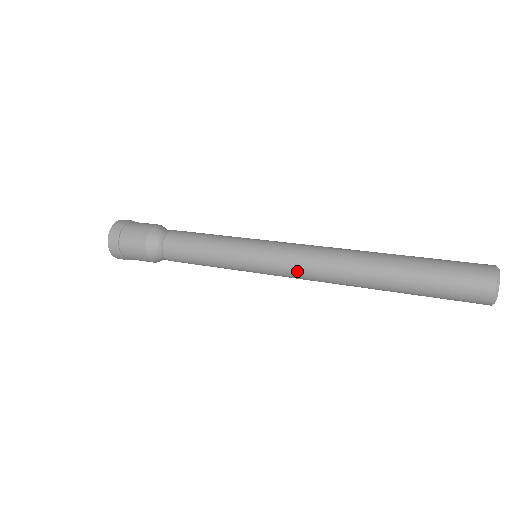
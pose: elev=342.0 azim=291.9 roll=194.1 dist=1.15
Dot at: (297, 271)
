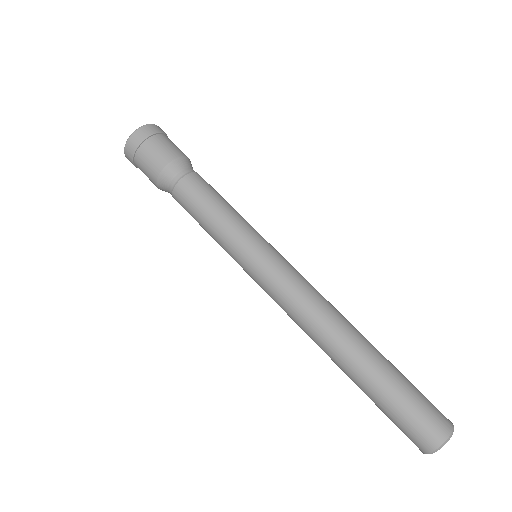
Dot at: occluded
